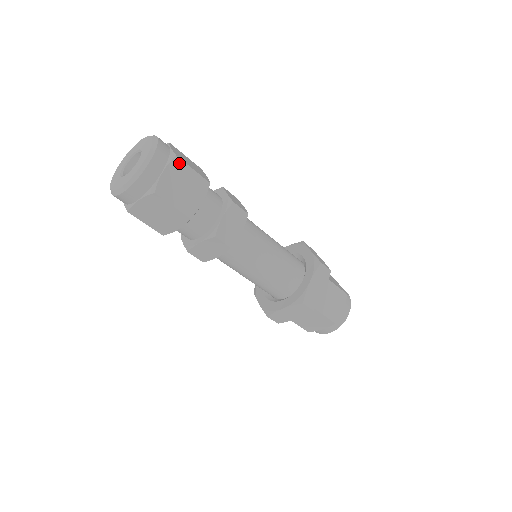
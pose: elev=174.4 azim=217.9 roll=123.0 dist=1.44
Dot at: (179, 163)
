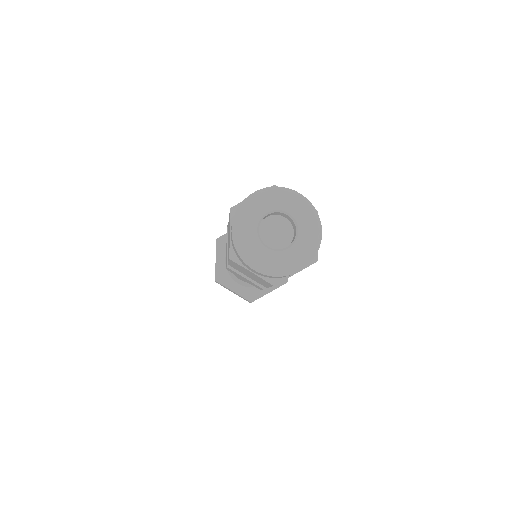
Dot at: occluded
